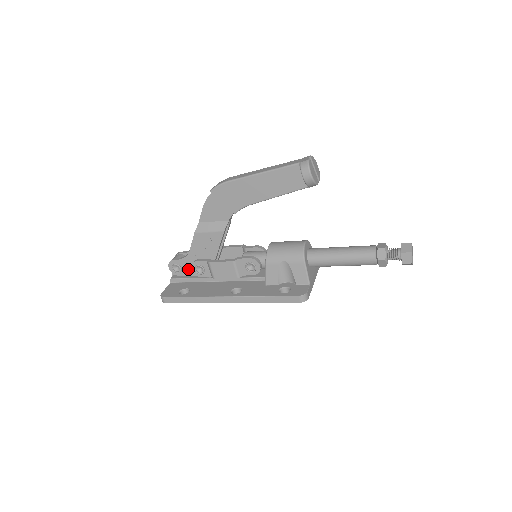
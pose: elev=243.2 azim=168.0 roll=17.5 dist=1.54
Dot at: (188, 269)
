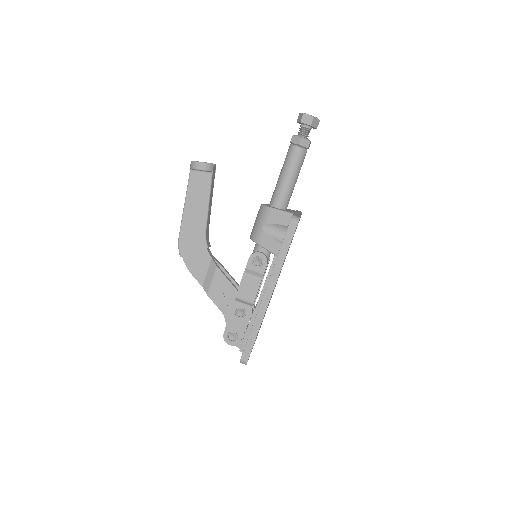
Dot at: (238, 326)
